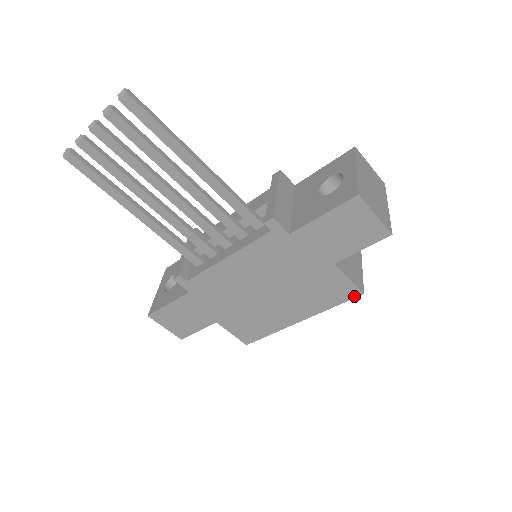
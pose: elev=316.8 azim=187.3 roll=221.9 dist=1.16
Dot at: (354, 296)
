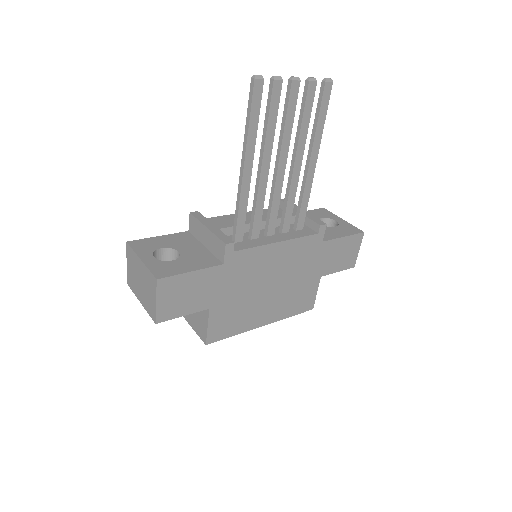
Dot at: (308, 309)
